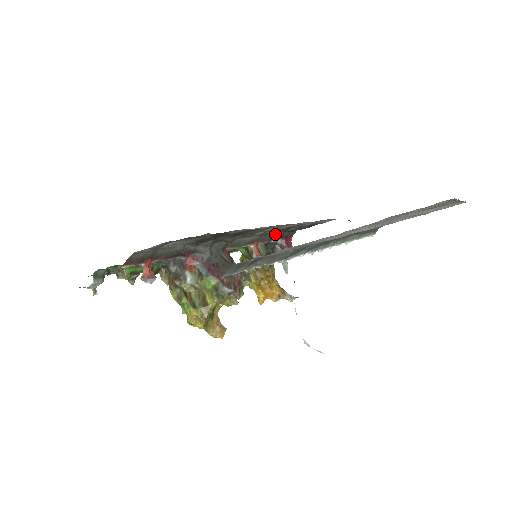
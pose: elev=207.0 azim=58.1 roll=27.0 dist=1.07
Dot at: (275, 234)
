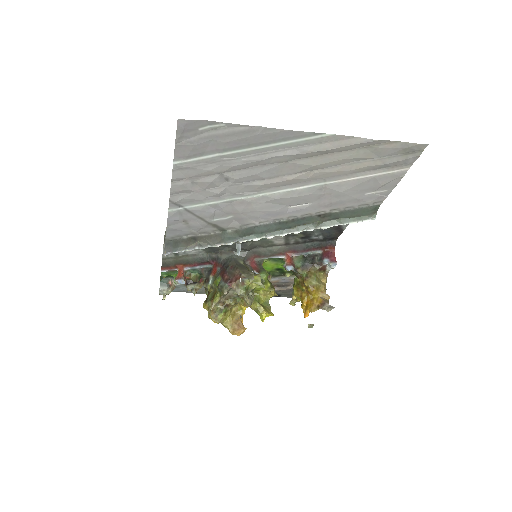
Dot at: (307, 244)
